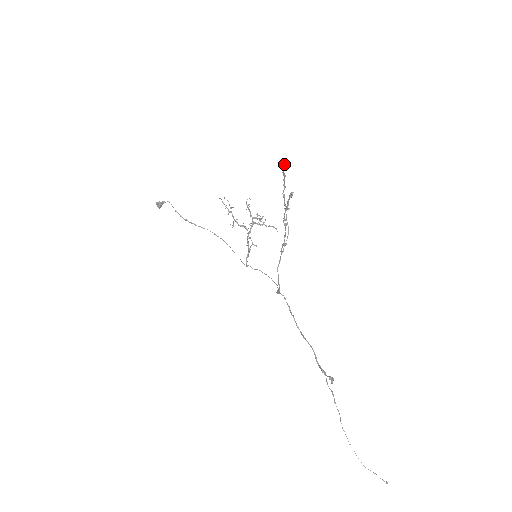
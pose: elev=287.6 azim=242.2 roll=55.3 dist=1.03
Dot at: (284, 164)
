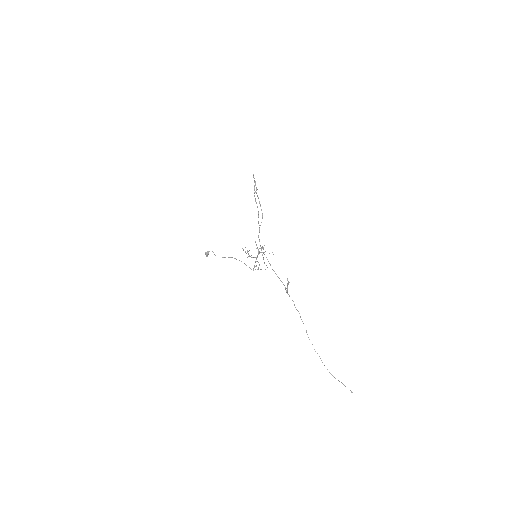
Dot at: (253, 174)
